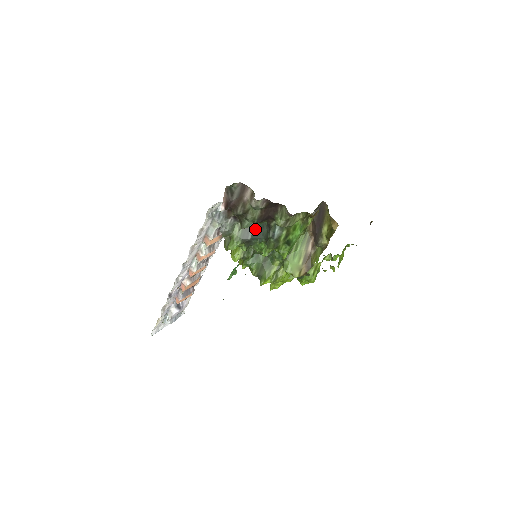
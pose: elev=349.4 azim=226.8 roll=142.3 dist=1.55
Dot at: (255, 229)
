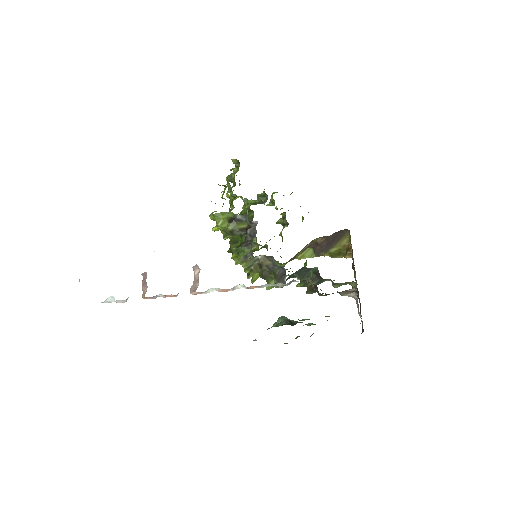
Dot at: (300, 272)
